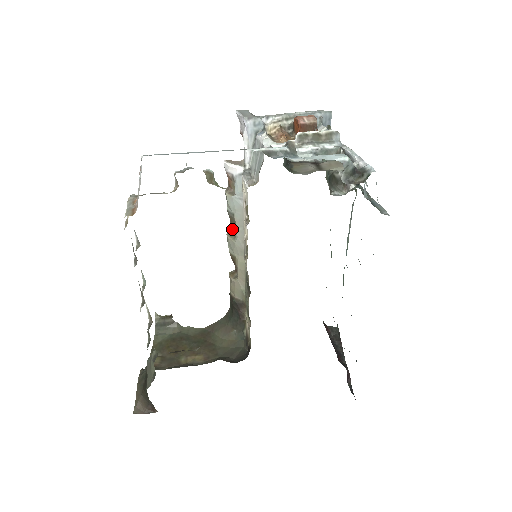
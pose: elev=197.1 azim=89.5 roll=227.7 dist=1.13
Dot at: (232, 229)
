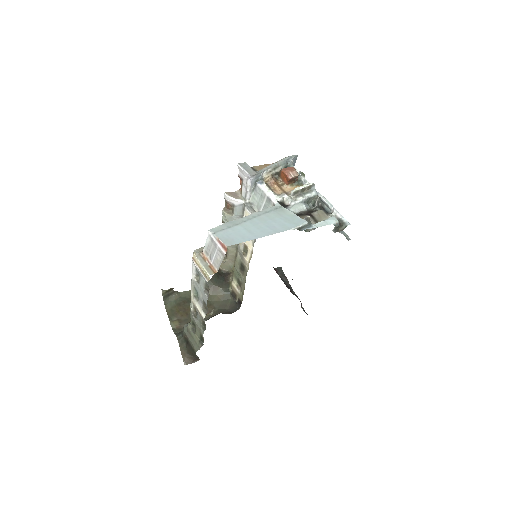
Dot at: occluded
